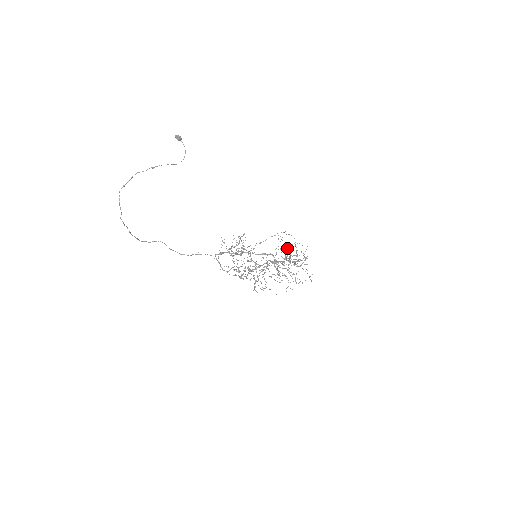
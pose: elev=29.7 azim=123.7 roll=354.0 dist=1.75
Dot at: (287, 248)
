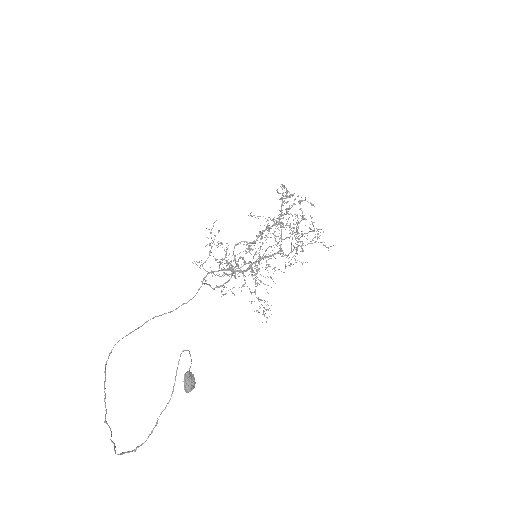
Dot at: occluded
